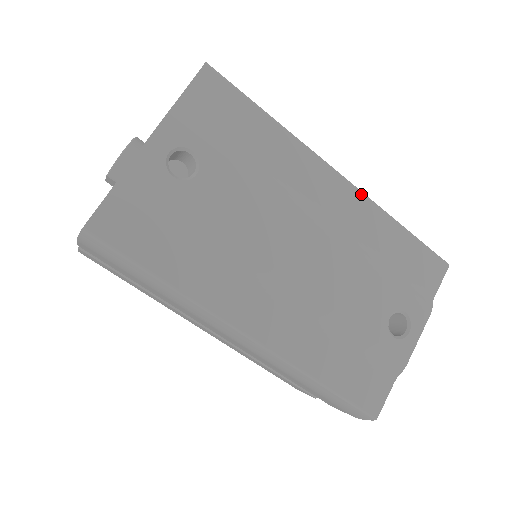
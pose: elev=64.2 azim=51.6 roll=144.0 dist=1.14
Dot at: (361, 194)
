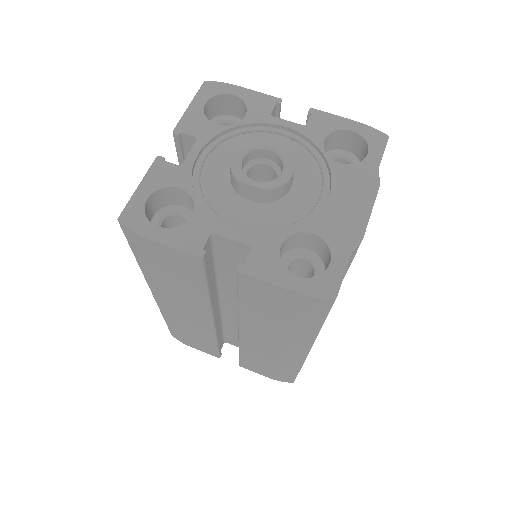
Dot at: occluded
